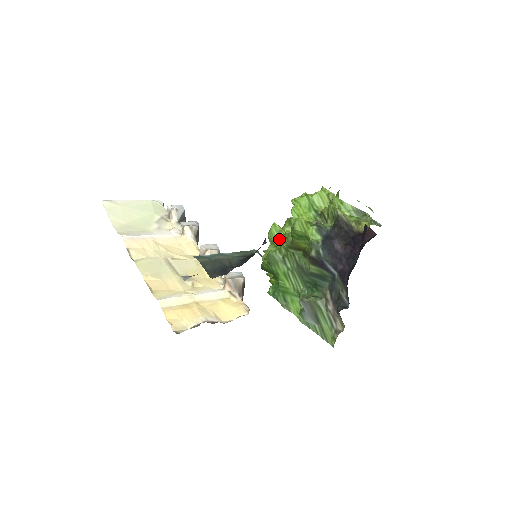
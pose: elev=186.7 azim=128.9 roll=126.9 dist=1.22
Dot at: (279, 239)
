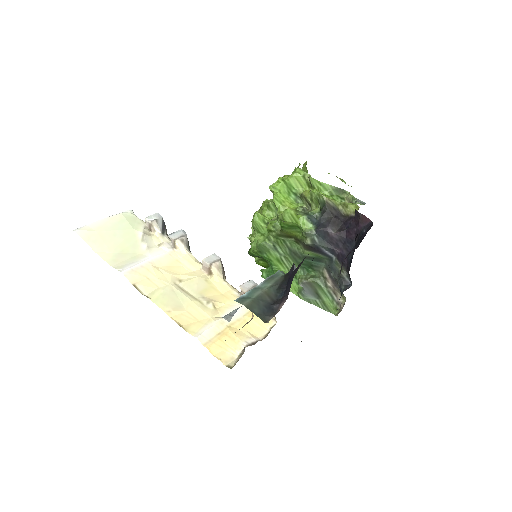
Dot at: (265, 227)
